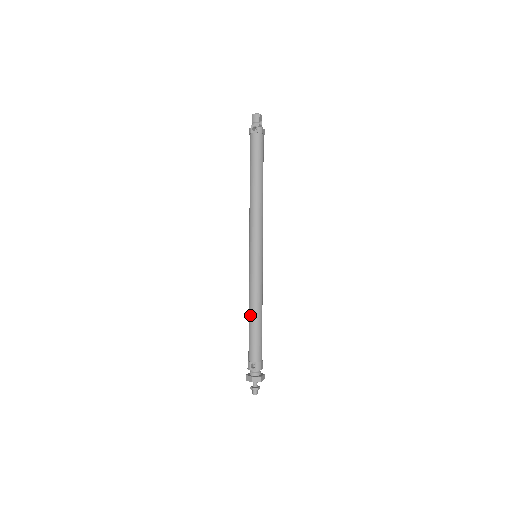
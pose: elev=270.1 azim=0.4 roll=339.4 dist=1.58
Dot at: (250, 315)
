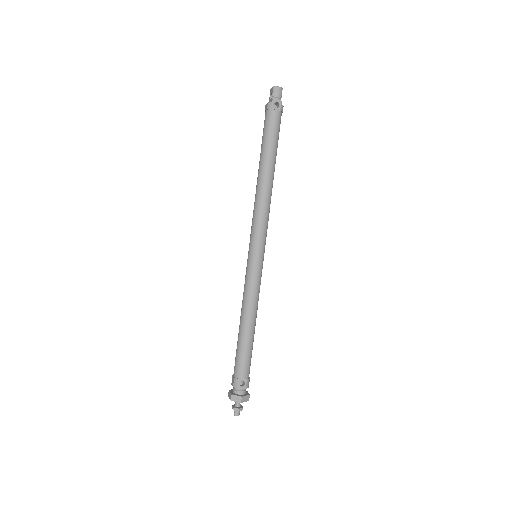
Dot at: (245, 325)
